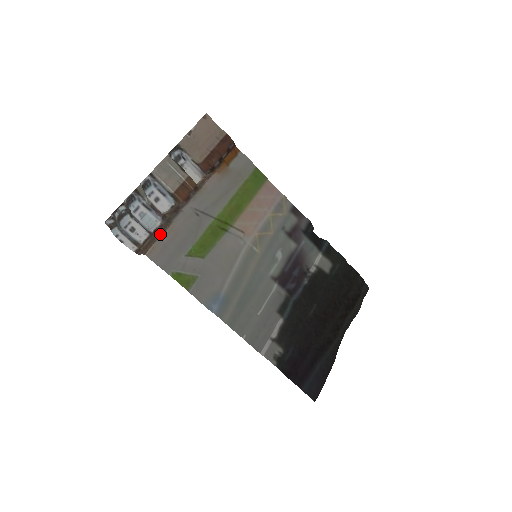
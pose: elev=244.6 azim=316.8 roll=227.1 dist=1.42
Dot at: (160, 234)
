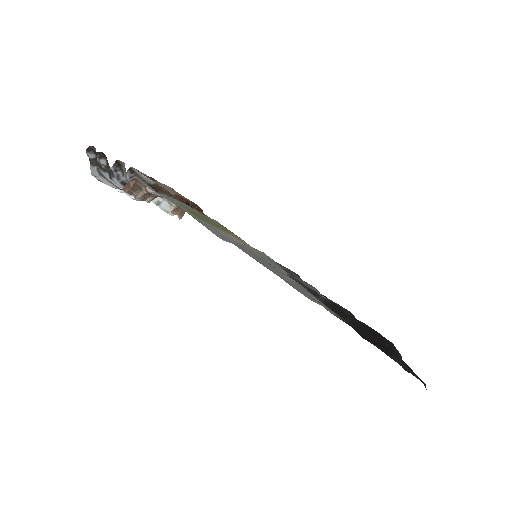
Dot at: (145, 193)
